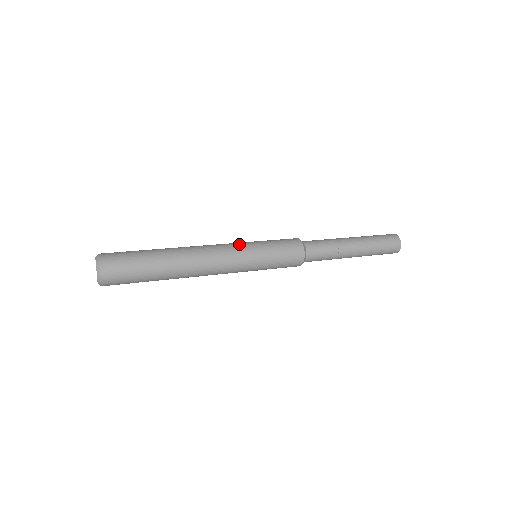
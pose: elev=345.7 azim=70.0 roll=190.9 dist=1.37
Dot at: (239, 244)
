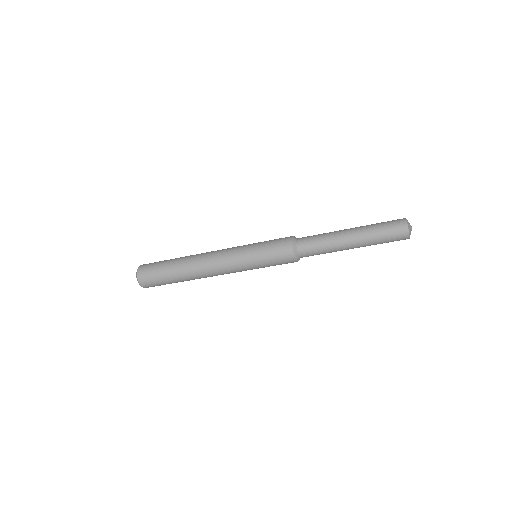
Dot at: occluded
